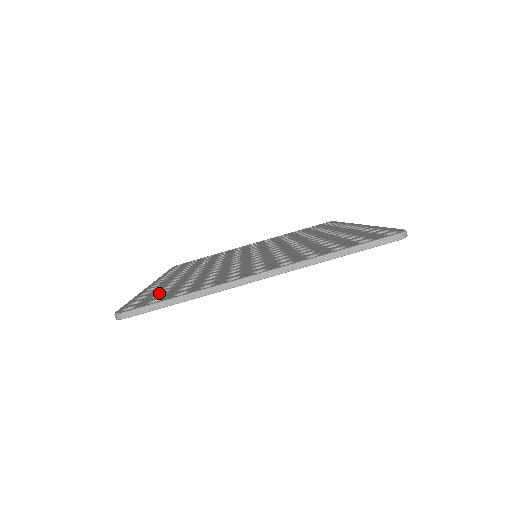
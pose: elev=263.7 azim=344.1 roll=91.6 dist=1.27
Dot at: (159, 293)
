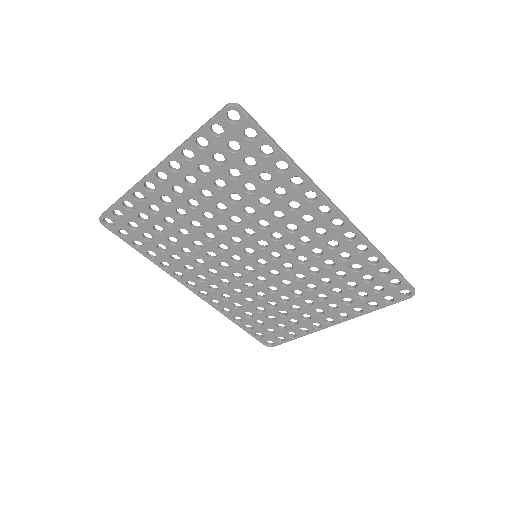
Dot at: occluded
